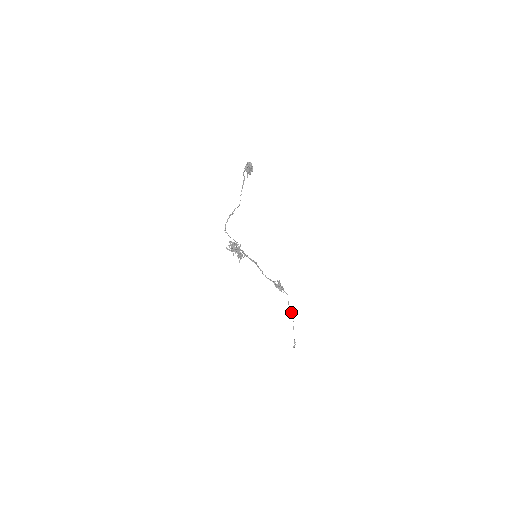
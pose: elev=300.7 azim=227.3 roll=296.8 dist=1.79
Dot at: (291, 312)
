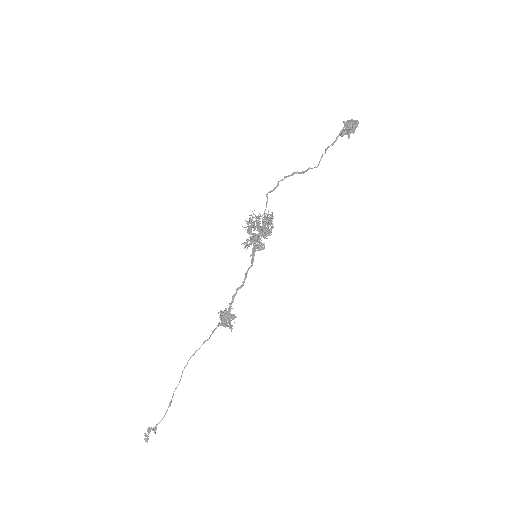
Dot at: (182, 372)
